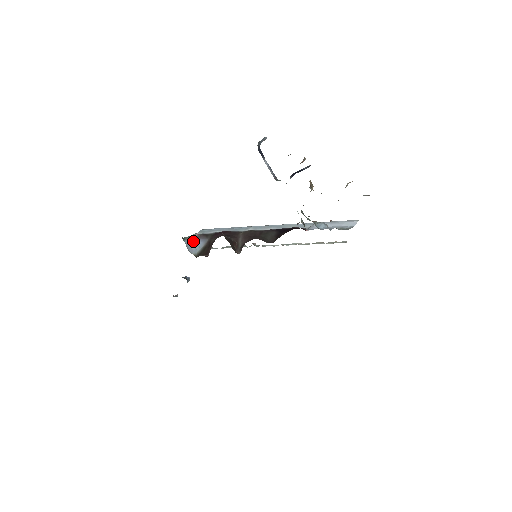
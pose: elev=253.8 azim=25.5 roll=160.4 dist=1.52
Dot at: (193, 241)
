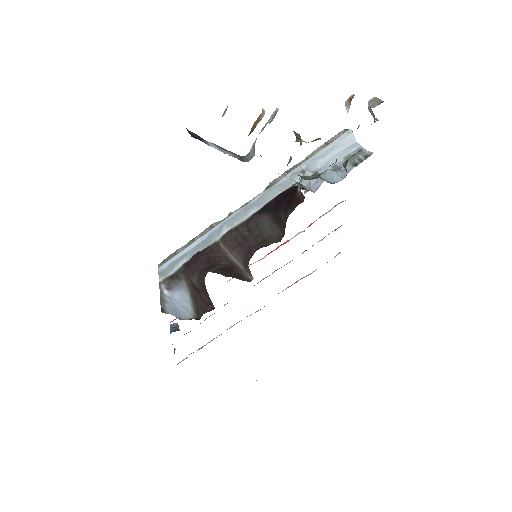
Dot at: (170, 299)
